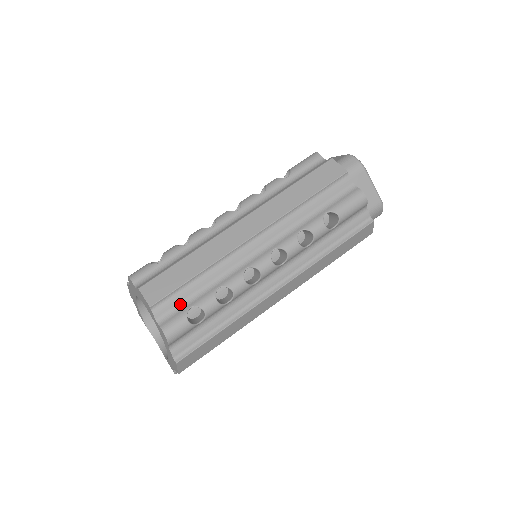
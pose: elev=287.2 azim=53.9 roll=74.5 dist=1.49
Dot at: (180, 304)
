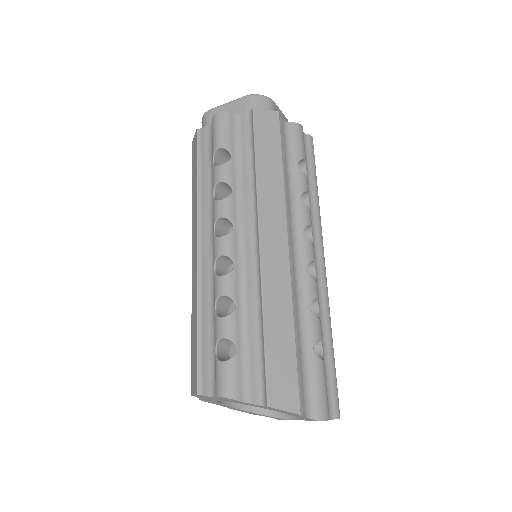
Dot at: (213, 361)
